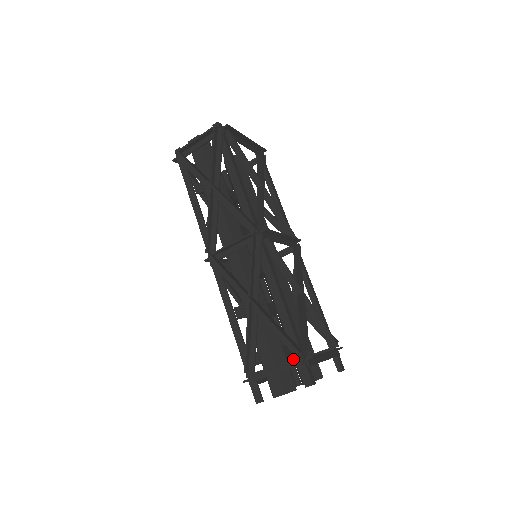
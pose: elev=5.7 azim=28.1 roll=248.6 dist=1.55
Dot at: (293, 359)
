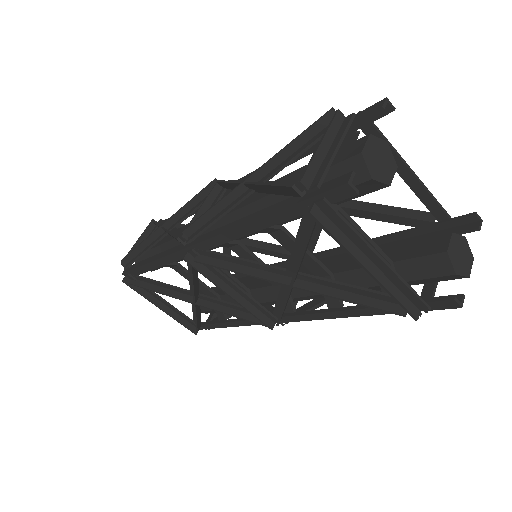
Dot at: (333, 116)
